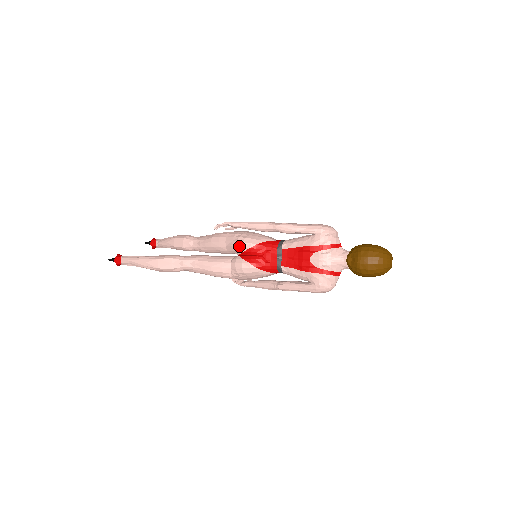
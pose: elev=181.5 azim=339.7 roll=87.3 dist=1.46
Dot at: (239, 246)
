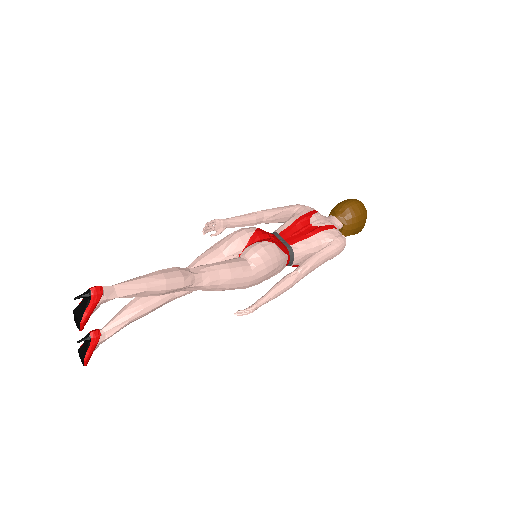
Dot at: (242, 234)
